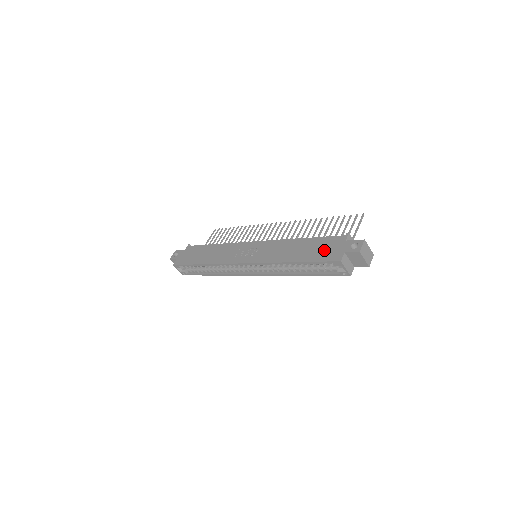
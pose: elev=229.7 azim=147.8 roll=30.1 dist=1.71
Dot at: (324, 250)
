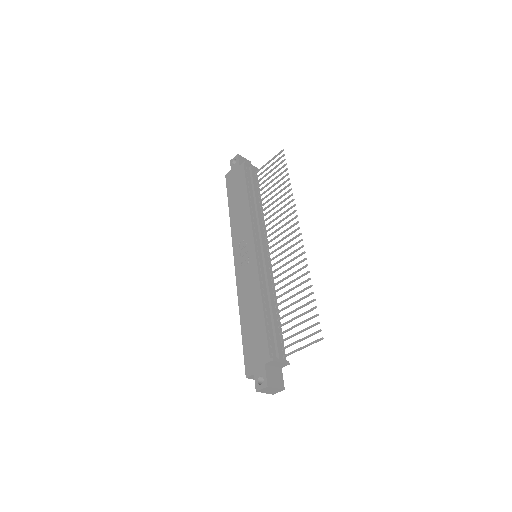
Dot at: (253, 348)
